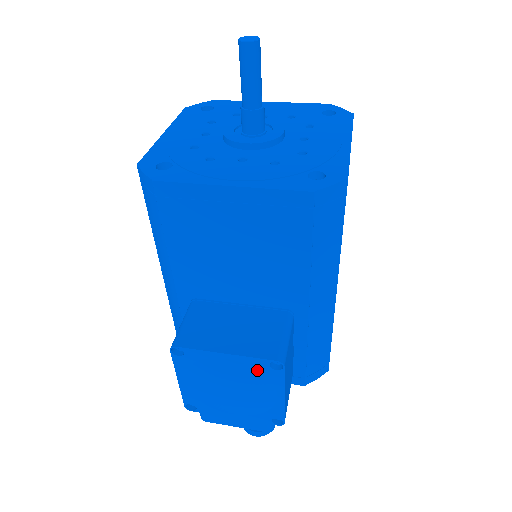
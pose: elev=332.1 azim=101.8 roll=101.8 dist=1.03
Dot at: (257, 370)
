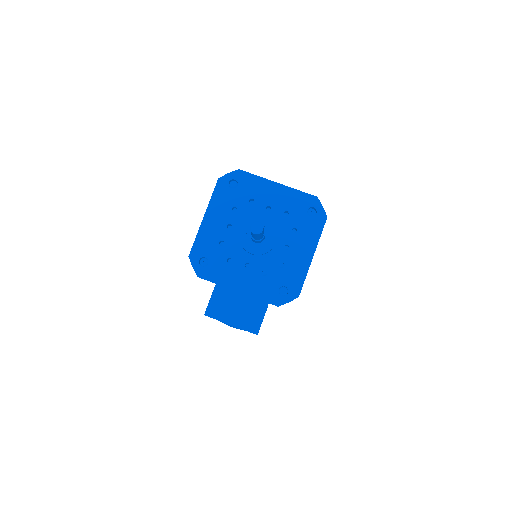
Dot at: occluded
